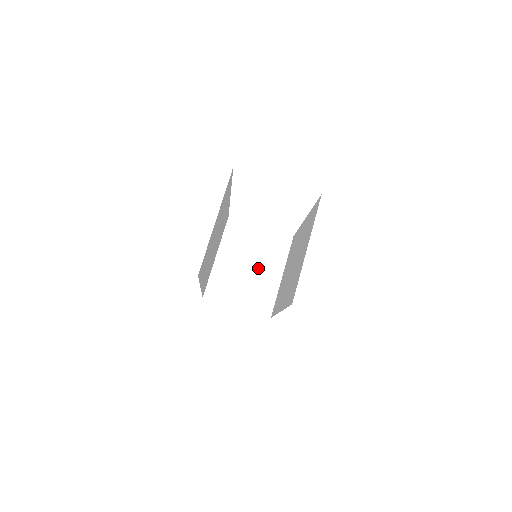
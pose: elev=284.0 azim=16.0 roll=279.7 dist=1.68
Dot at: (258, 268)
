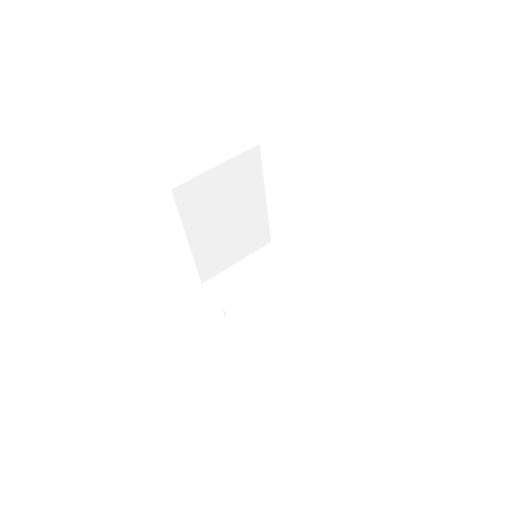
Dot at: (263, 288)
